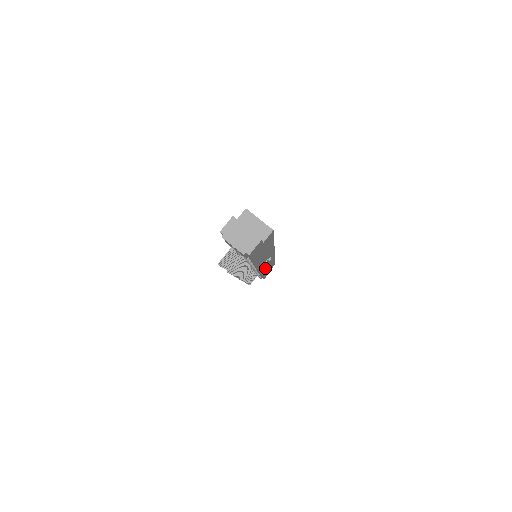
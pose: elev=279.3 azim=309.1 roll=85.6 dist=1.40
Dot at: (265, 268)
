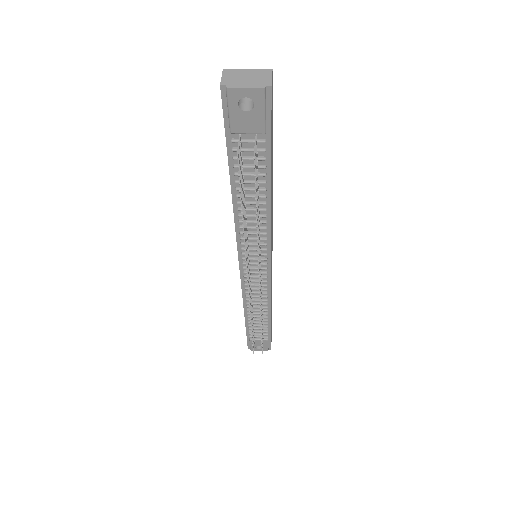
Dot at: (271, 288)
